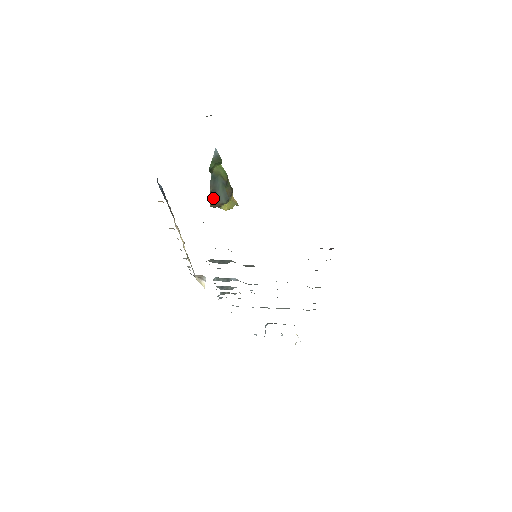
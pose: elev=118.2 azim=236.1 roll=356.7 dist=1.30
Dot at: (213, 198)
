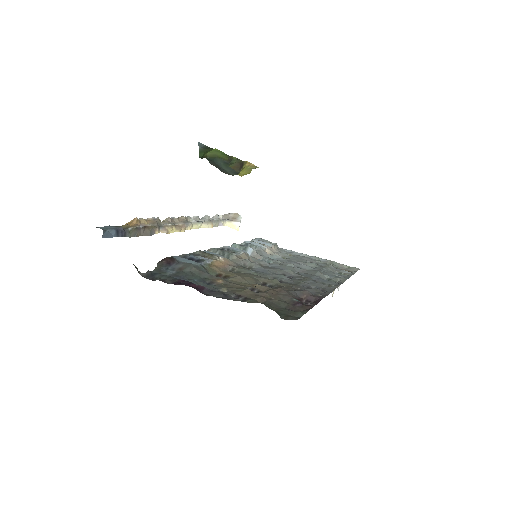
Dot at: (220, 170)
